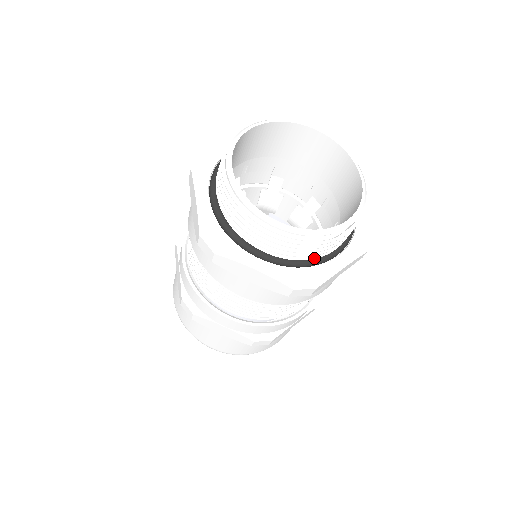
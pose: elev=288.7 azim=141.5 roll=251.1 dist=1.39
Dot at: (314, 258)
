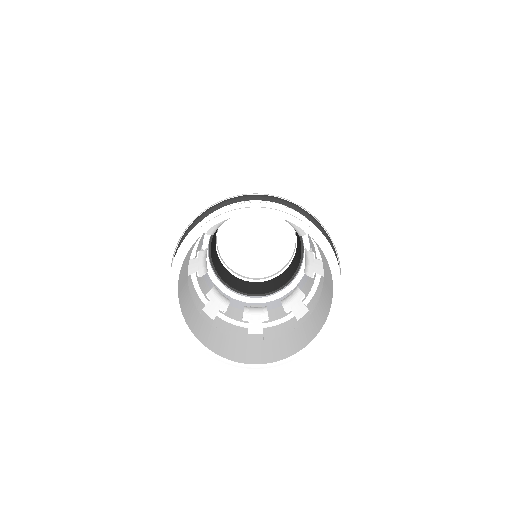
Dot at: occluded
